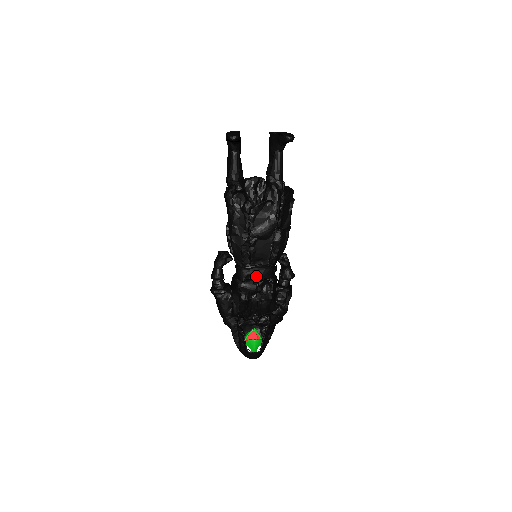
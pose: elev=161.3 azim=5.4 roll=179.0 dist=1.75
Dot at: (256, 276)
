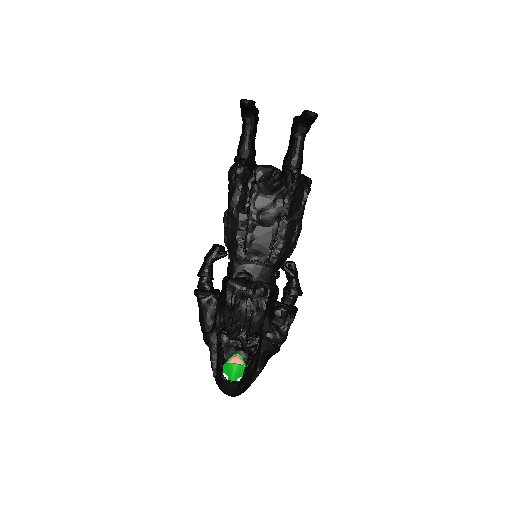
Dot at: (250, 275)
